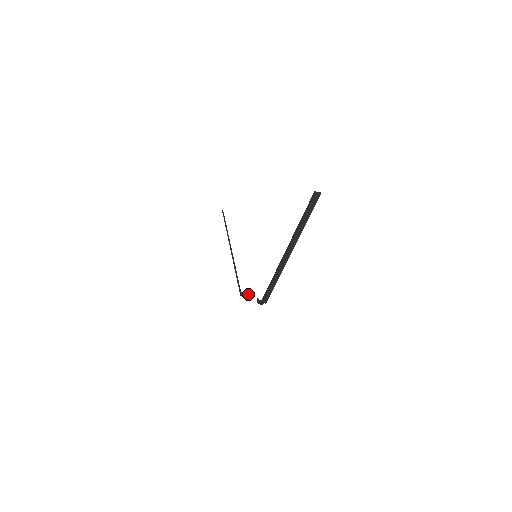
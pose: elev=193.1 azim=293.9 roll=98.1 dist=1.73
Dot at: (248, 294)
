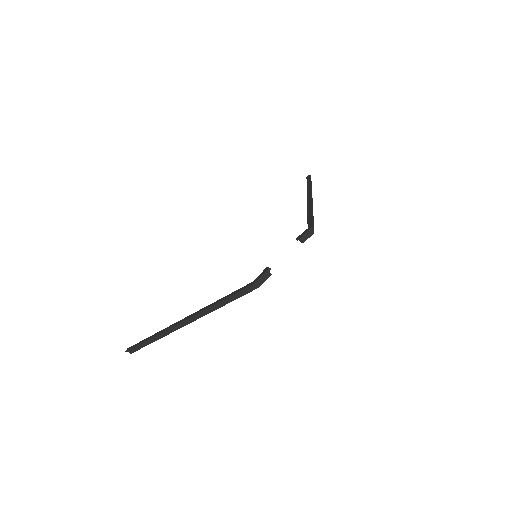
Dot at: (269, 272)
